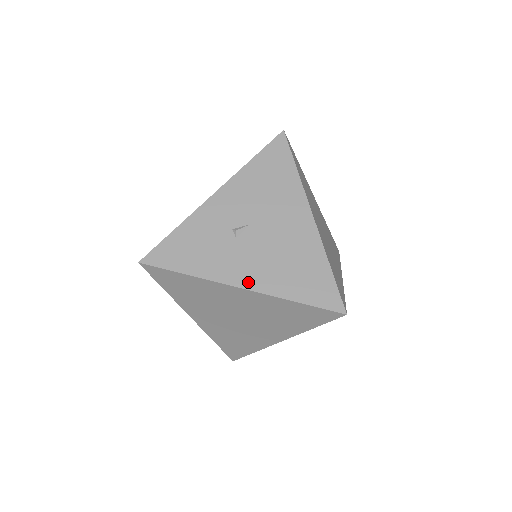
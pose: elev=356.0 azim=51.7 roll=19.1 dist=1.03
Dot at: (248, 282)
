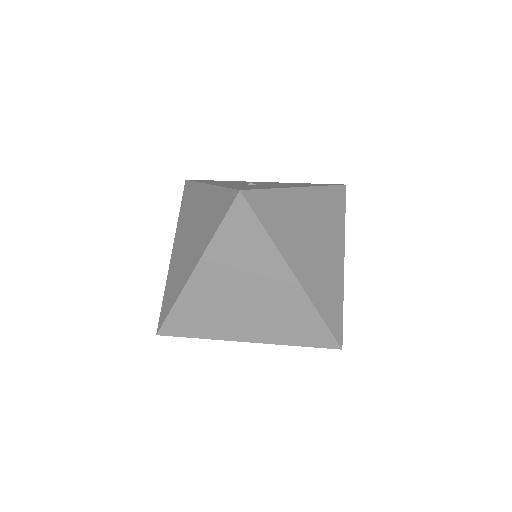
Dot at: (299, 186)
